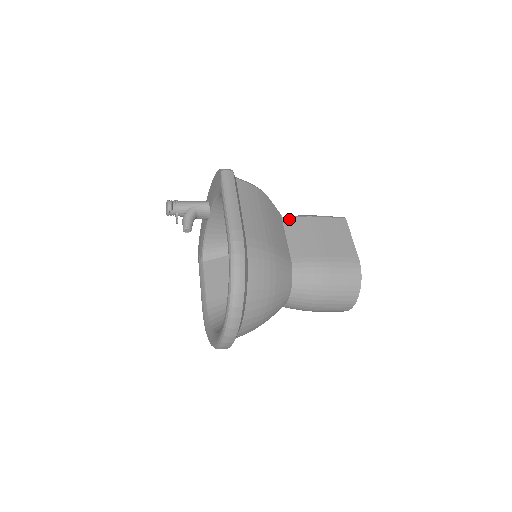
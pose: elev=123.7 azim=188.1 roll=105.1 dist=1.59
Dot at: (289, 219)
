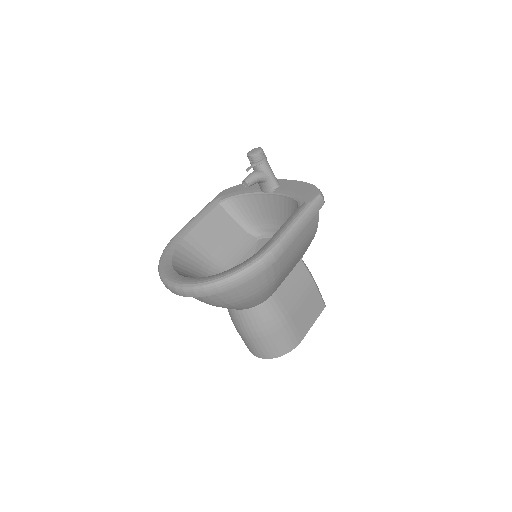
Dot at: (303, 266)
